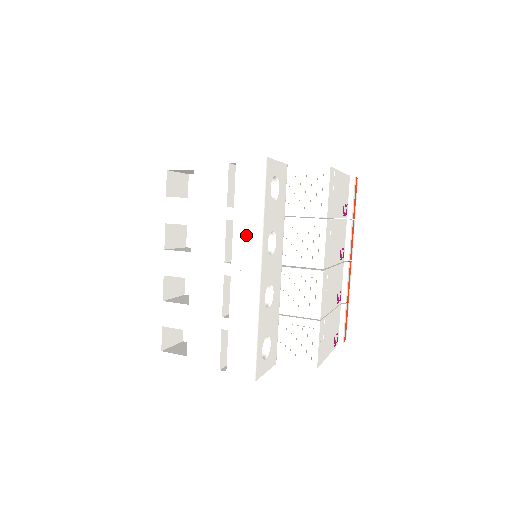
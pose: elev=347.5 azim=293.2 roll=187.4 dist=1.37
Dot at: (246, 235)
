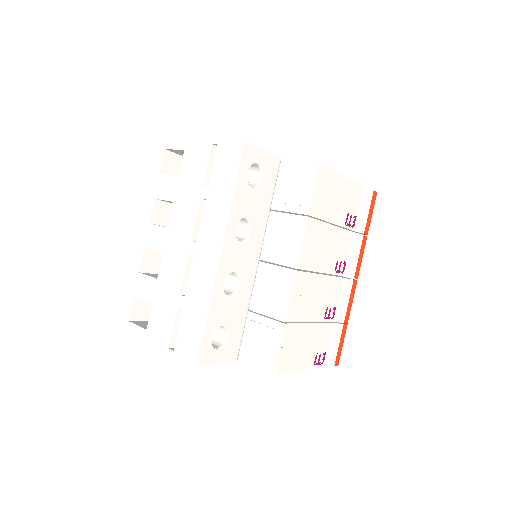
Dot at: (213, 215)
